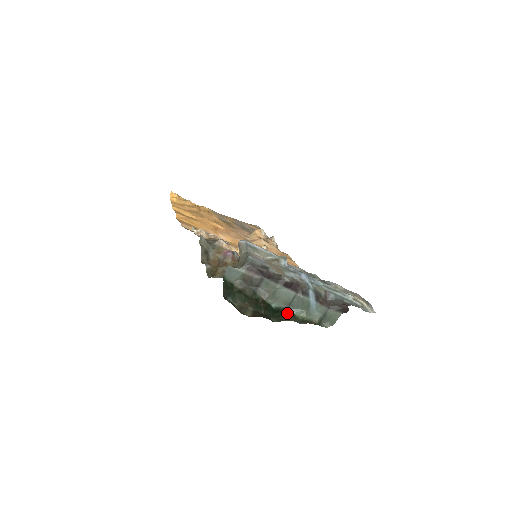
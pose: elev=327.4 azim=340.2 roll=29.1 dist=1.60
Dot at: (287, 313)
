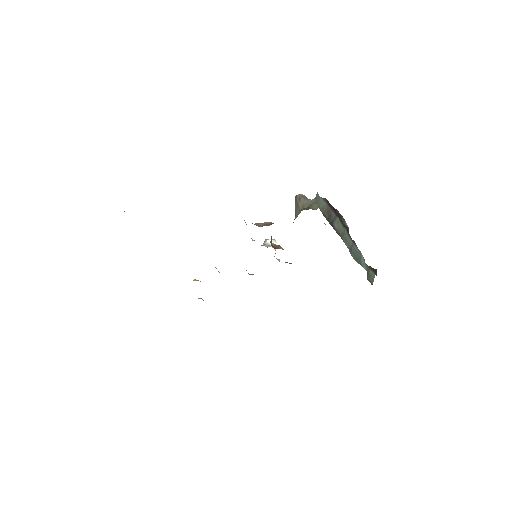
Dot at: occluded
